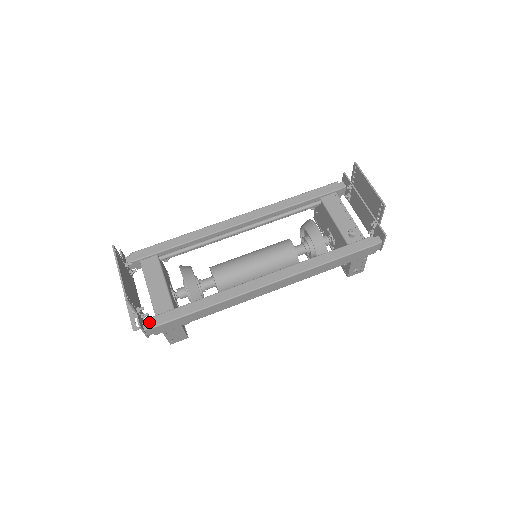
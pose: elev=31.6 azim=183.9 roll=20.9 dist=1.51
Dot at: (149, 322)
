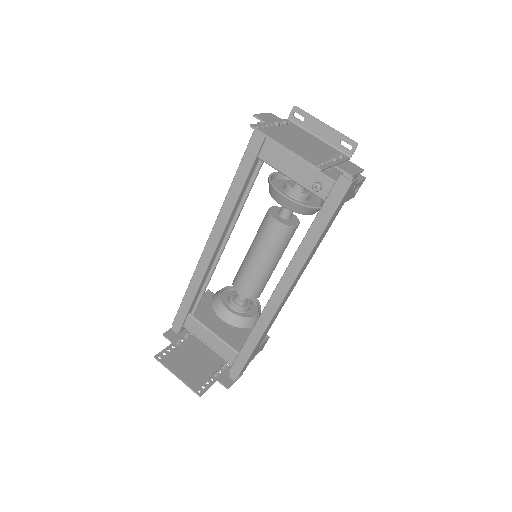
Dot at: (231, 375)
